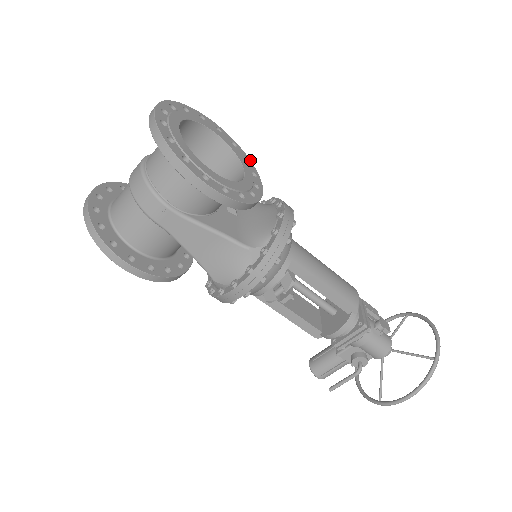
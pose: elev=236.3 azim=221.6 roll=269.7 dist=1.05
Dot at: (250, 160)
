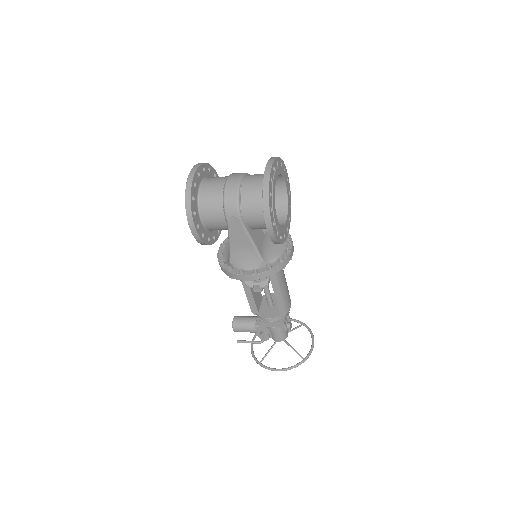
Dot at: occluded
